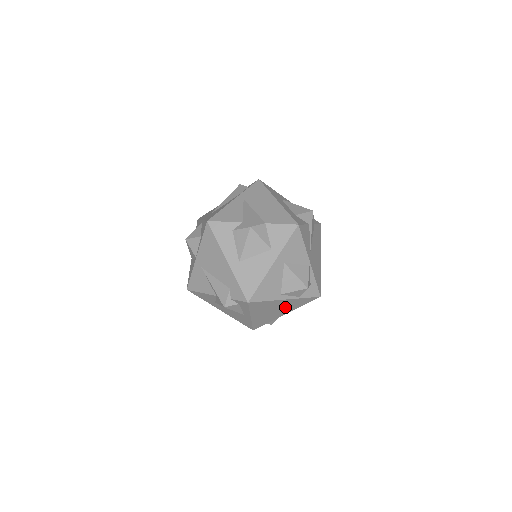
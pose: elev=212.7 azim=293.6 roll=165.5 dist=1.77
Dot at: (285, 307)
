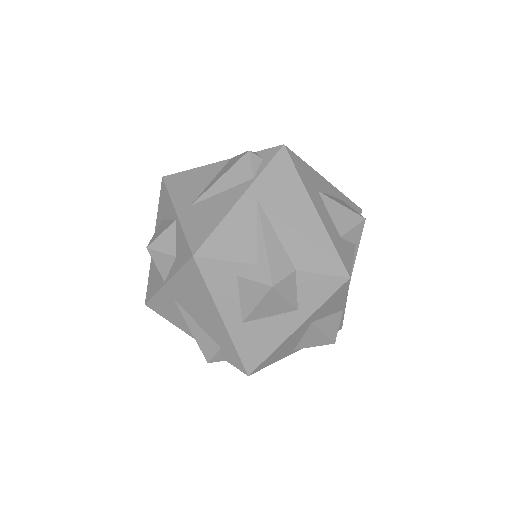
Dot at: occluded
